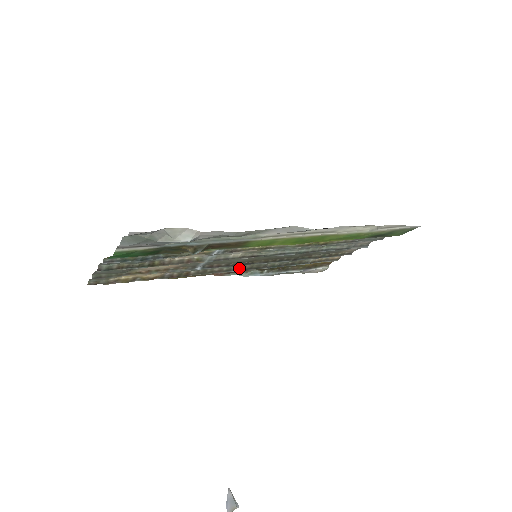
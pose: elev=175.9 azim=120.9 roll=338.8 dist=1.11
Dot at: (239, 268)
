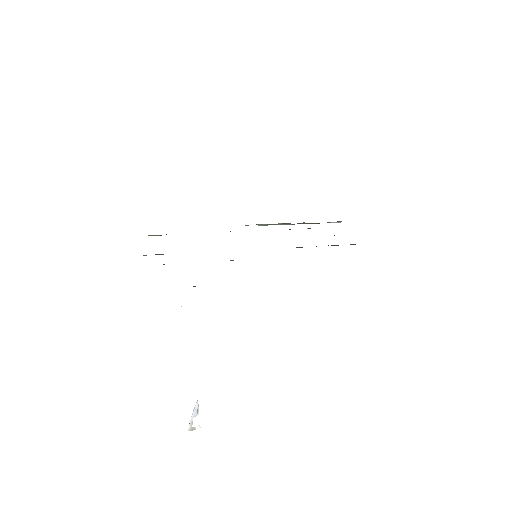
Dot at: occluded
